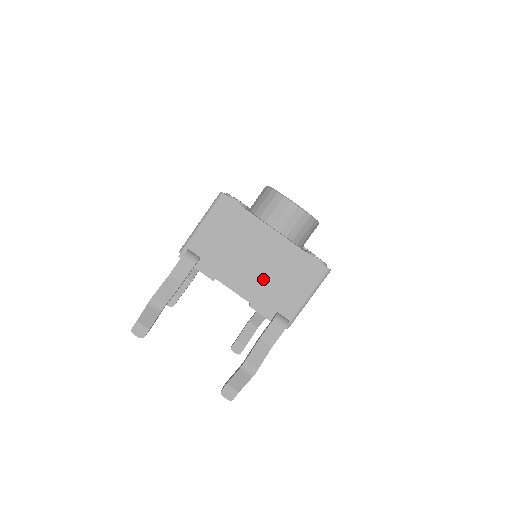
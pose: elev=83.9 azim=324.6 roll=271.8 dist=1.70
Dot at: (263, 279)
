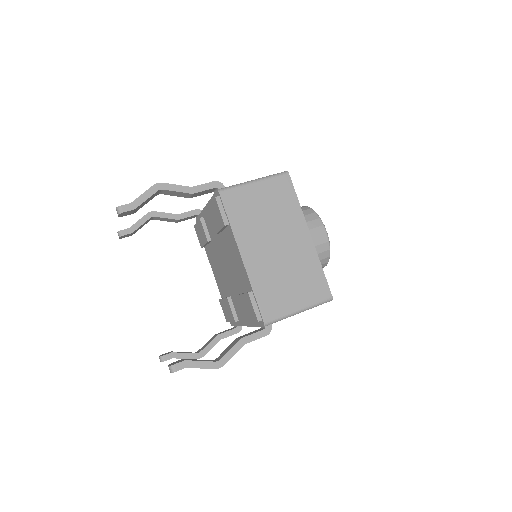
Dot at: occluded
